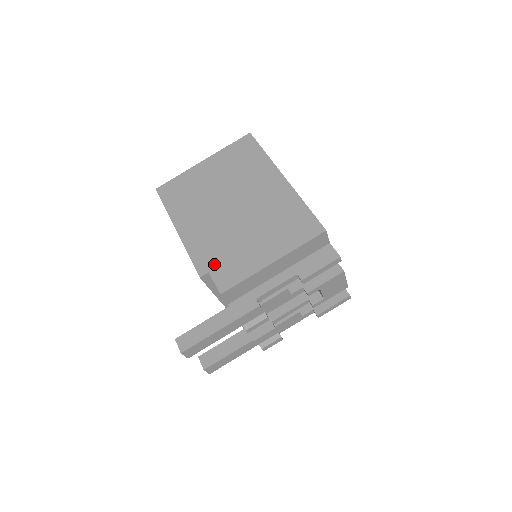
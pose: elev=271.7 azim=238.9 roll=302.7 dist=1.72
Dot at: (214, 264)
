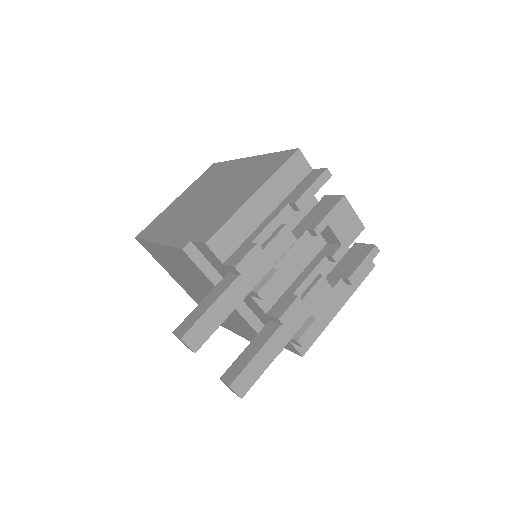
Dot at: (195, 233)
